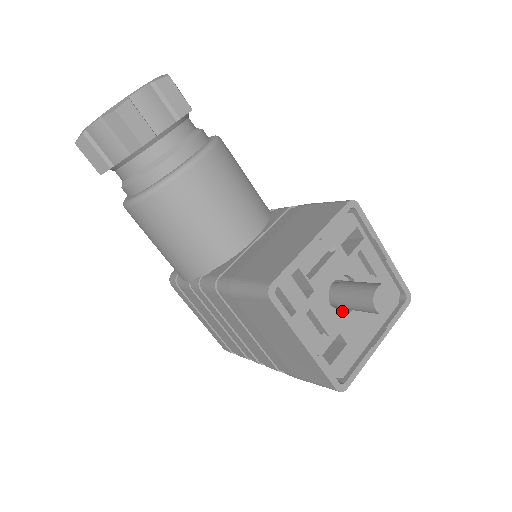
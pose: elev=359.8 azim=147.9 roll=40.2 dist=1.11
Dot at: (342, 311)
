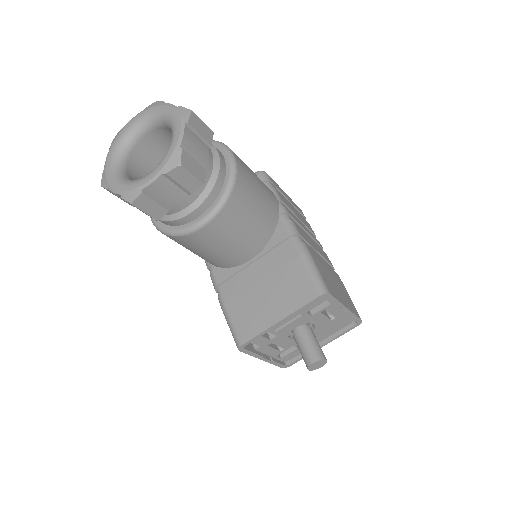
Dot at: occluded
